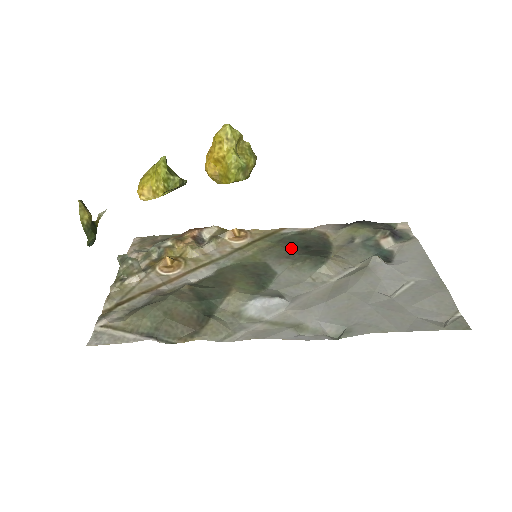
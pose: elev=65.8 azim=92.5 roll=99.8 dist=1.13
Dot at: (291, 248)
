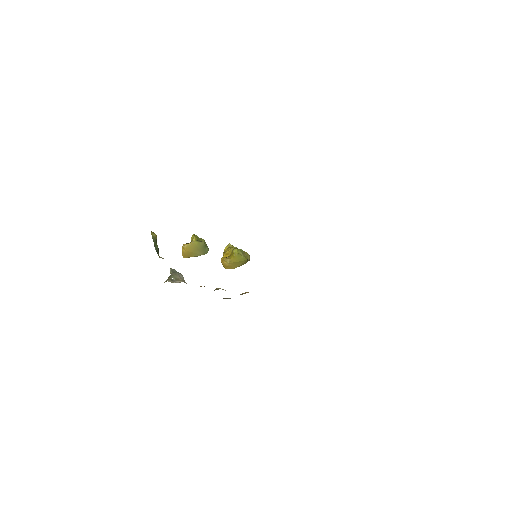
Dot at: occluded
